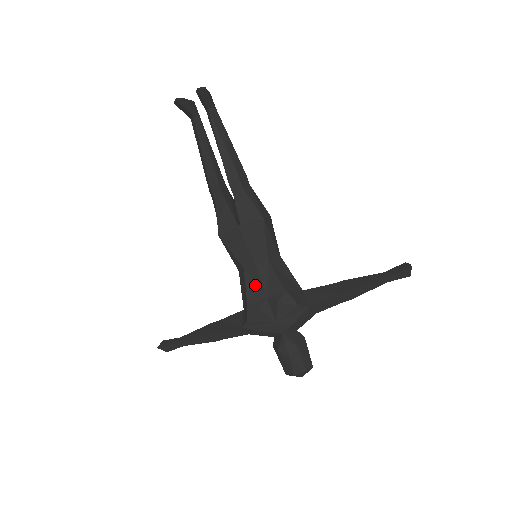
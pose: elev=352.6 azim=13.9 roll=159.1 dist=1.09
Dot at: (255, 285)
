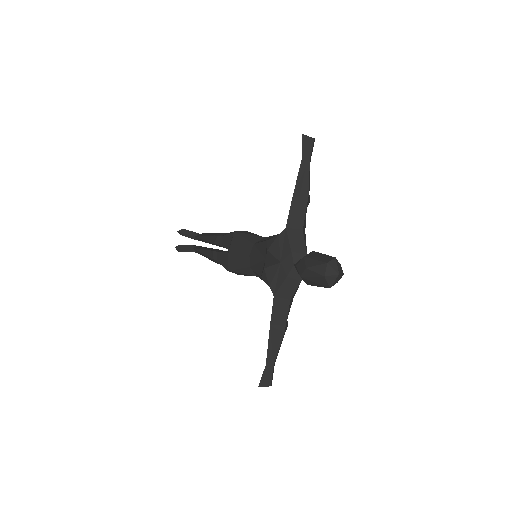
Dot at: (258, 264)
